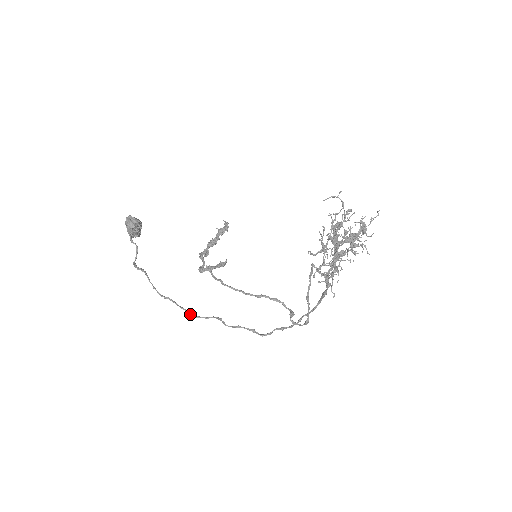
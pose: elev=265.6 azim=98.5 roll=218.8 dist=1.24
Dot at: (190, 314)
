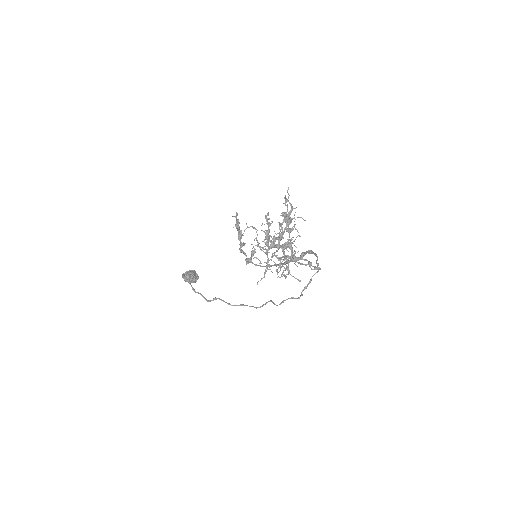
Dot at: (256, 308)
